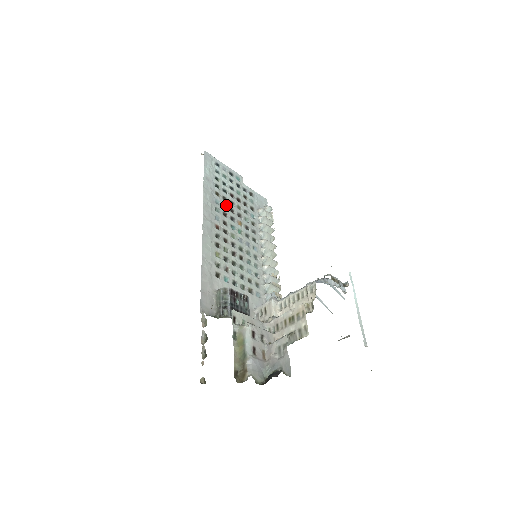
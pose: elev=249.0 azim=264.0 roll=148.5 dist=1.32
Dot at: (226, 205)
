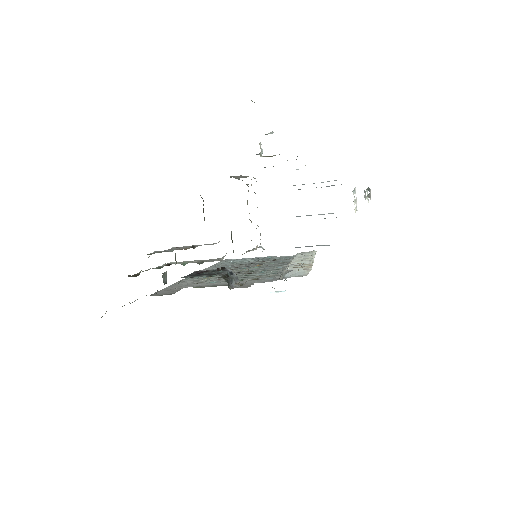
Dot at: occluded
